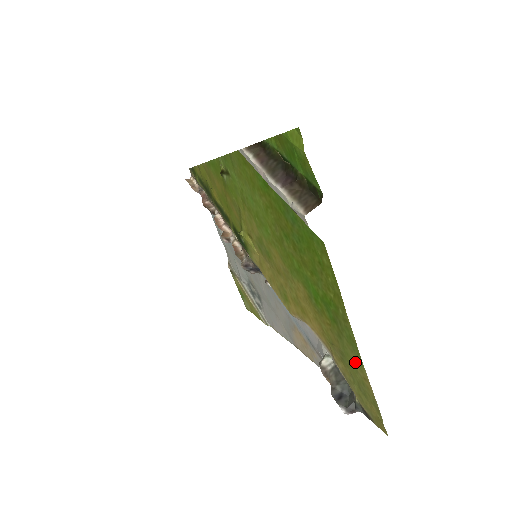
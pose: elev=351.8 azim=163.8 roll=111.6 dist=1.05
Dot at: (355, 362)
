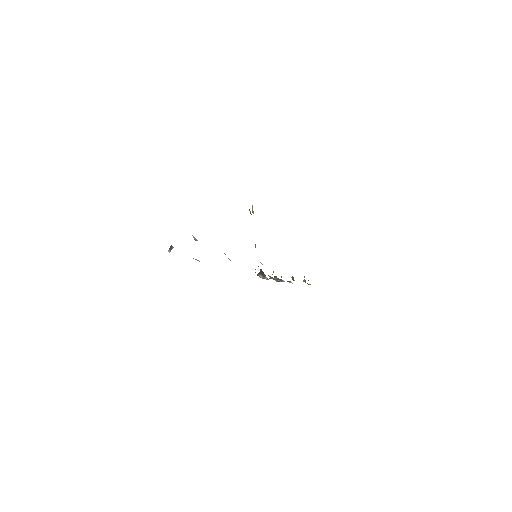
Dot at: occluded
